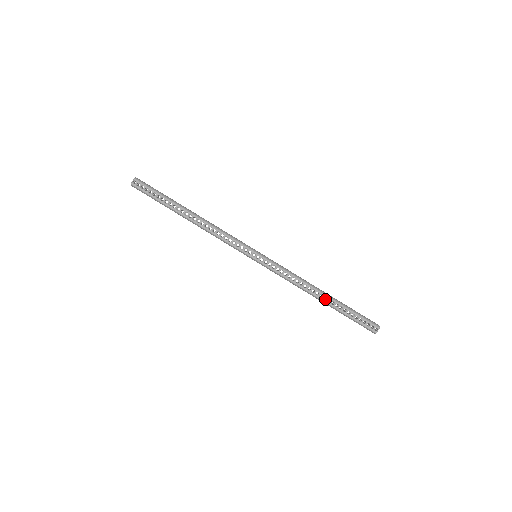
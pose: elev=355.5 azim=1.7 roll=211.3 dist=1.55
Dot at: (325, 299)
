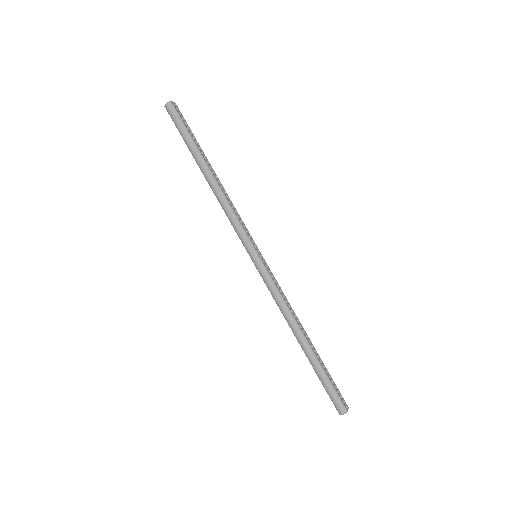
Dot at: (308, 343)
